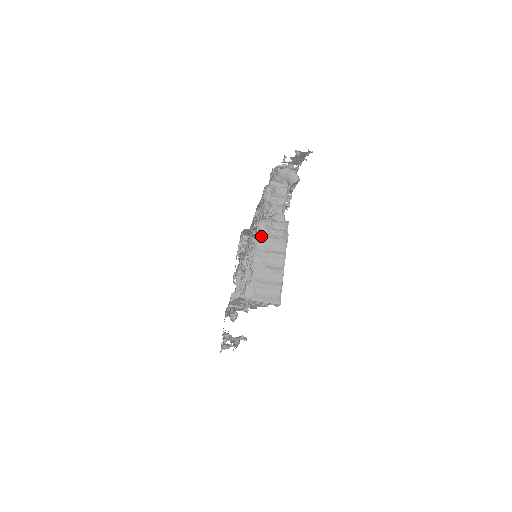
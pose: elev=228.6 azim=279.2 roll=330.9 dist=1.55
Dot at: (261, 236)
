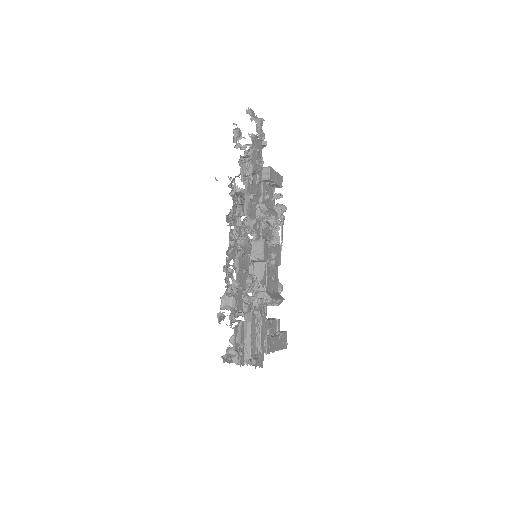
Dot at: occluded
